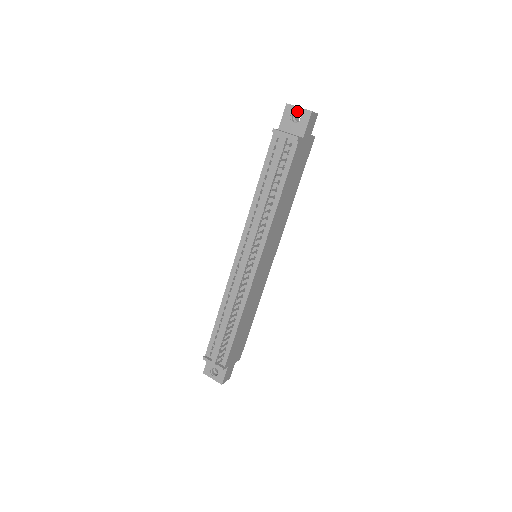
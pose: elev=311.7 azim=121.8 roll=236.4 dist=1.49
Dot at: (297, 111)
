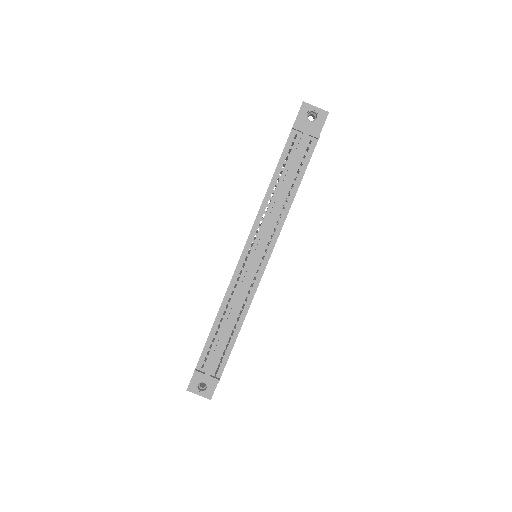
Dot at: (314, 110)
